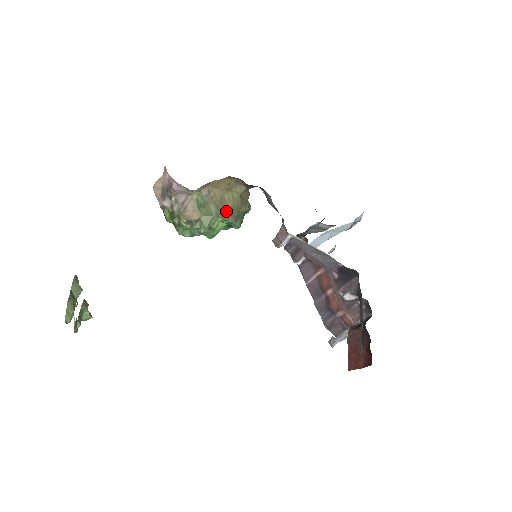
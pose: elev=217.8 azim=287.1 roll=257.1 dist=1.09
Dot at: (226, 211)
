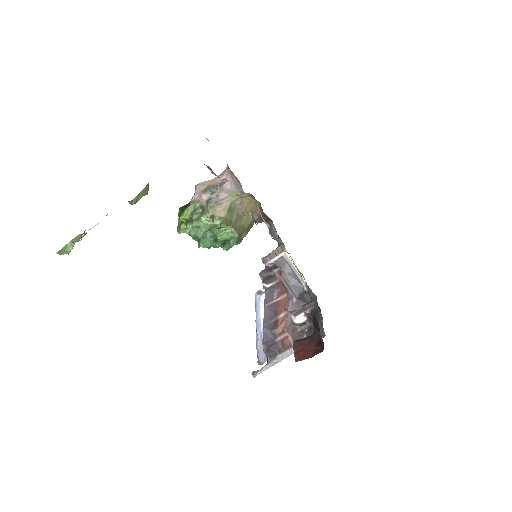
Dot at: (239, 225)
